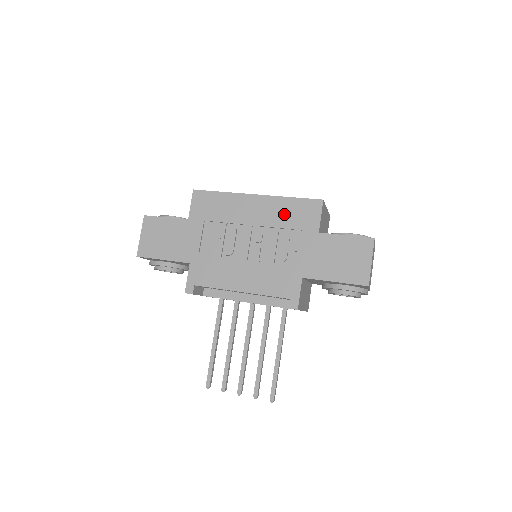
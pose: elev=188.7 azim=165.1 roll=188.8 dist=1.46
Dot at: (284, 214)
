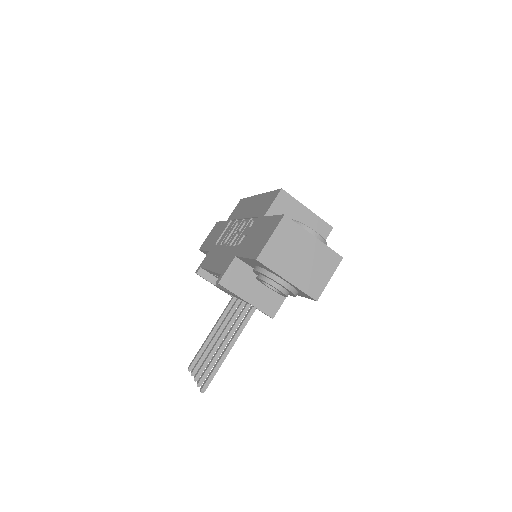
Dot at: (259, 206)
